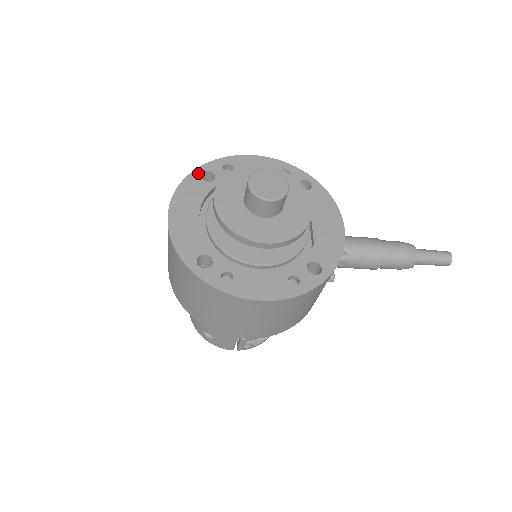
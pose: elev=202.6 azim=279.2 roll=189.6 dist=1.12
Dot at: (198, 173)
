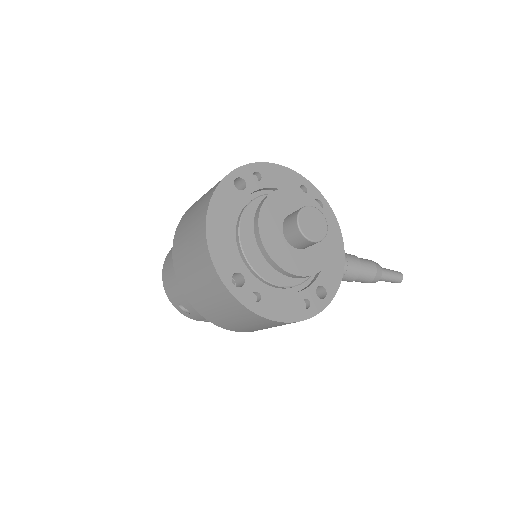
Dot at: (231, 178)
